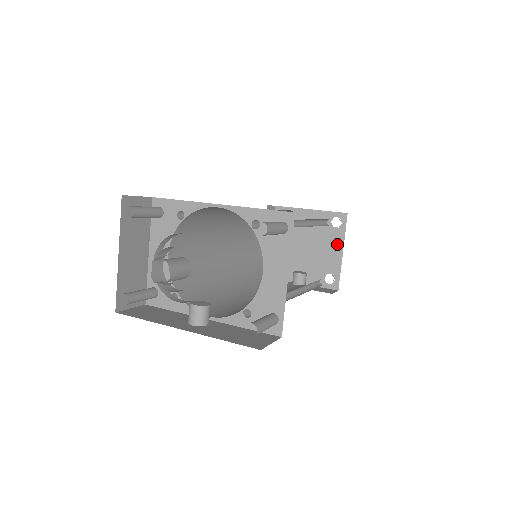
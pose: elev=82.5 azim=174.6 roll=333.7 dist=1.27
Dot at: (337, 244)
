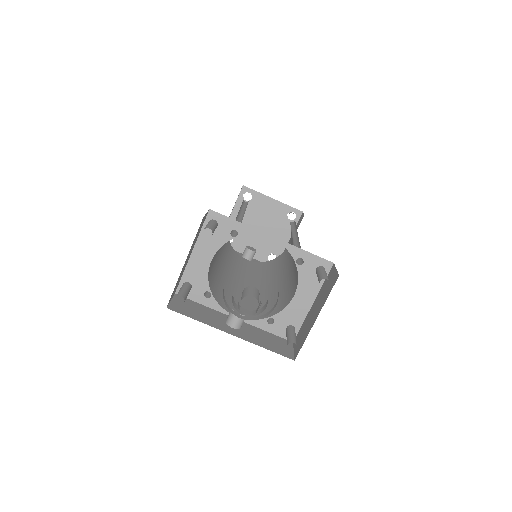
Dot at: (287, 233)
